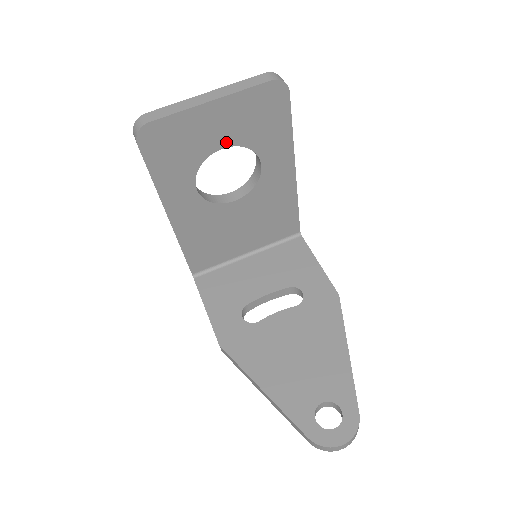
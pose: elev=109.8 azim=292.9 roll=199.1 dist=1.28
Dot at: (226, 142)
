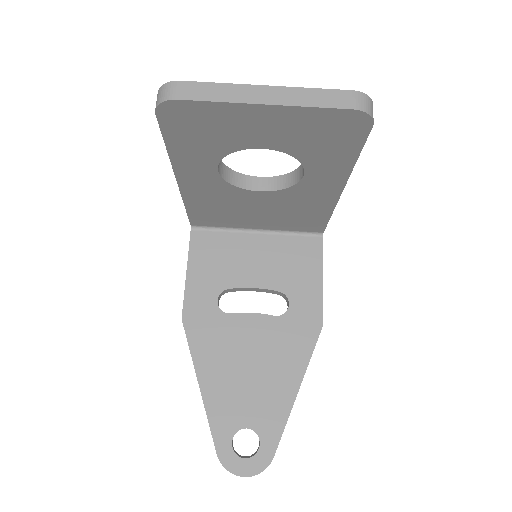
Dot at: (269, 144)
